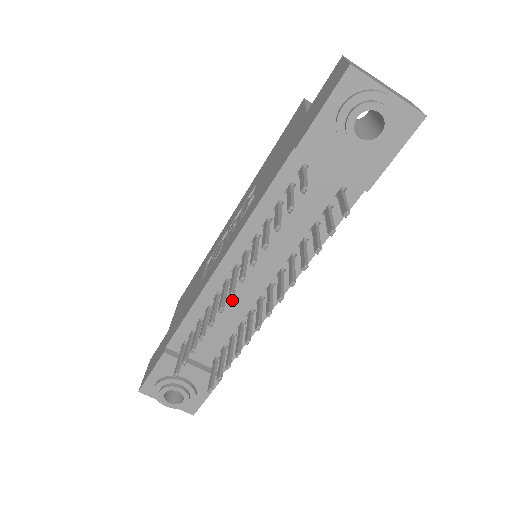
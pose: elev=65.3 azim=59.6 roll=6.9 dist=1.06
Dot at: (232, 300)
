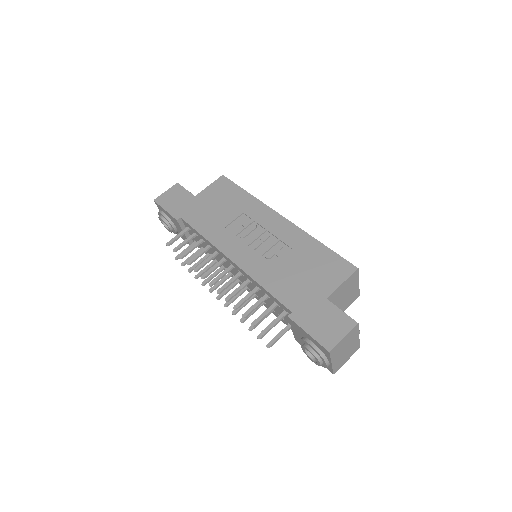
Dot at: occluded
